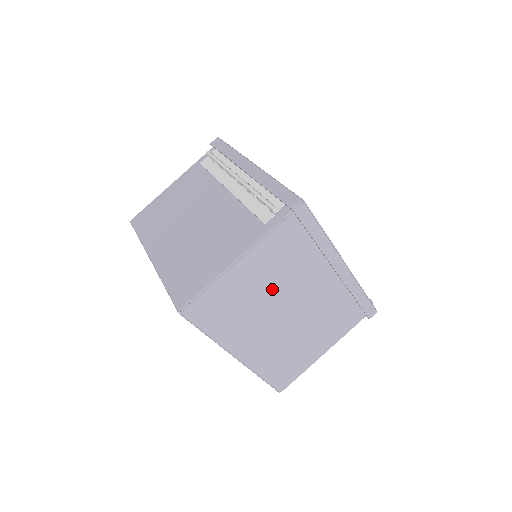
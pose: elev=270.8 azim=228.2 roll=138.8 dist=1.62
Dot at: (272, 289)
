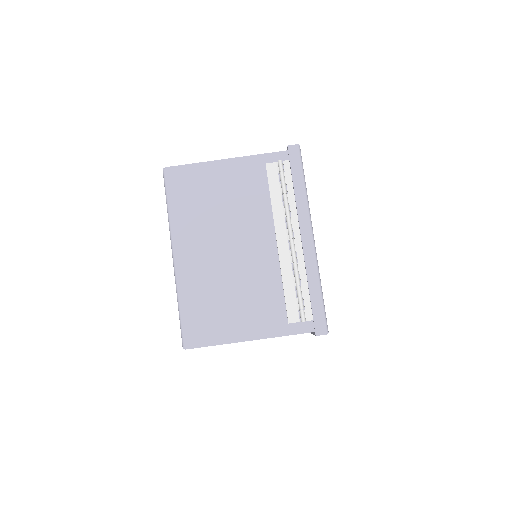
Dot at: occluded
